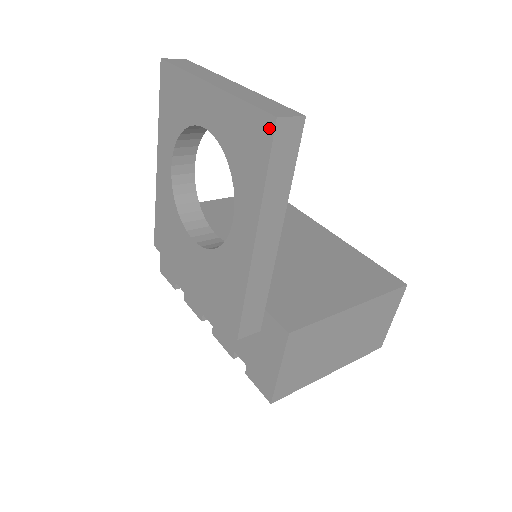
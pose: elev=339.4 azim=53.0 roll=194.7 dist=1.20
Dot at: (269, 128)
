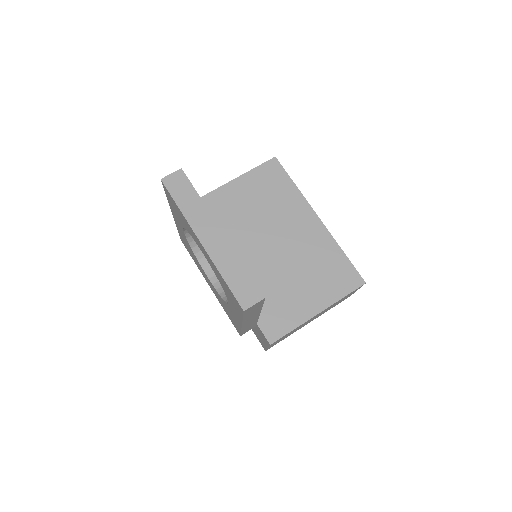
Dot at: (240, 308)
